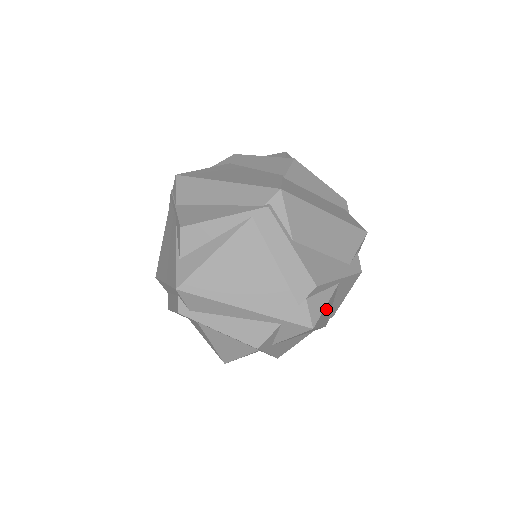
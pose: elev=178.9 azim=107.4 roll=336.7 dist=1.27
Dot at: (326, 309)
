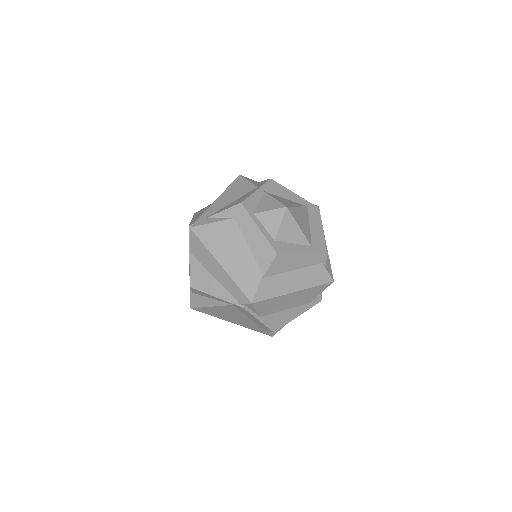
Dot at: occluded
